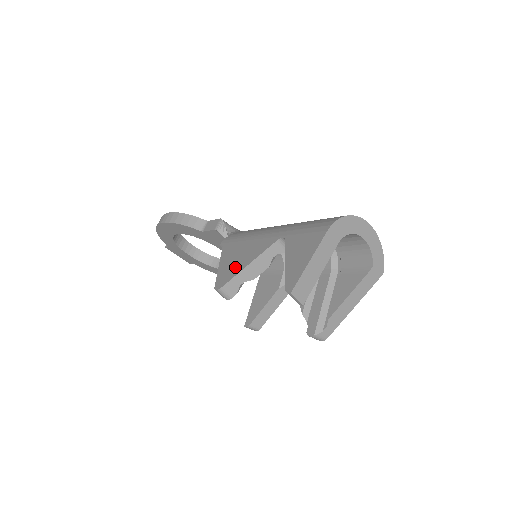
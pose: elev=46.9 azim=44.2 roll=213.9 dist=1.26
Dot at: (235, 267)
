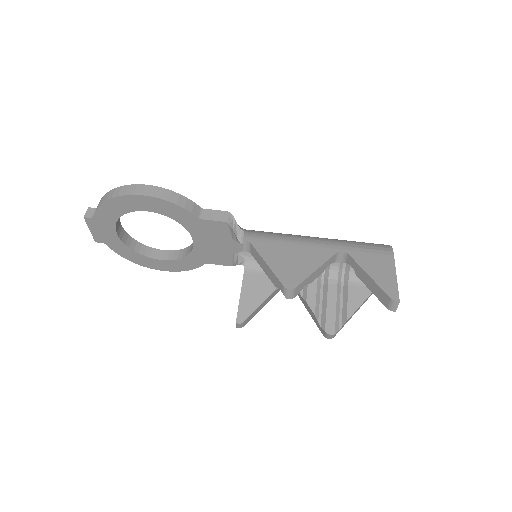
Dot at: (298, 269)
